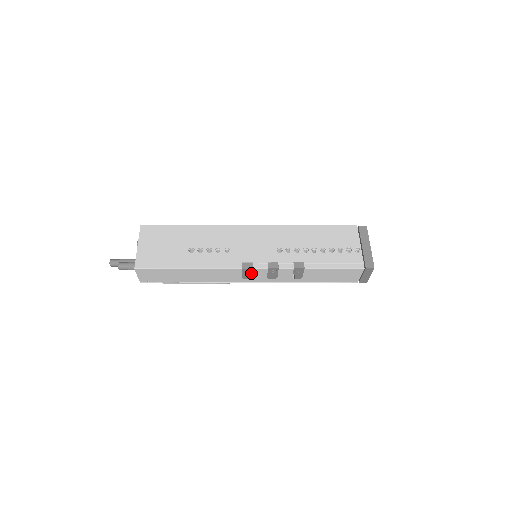
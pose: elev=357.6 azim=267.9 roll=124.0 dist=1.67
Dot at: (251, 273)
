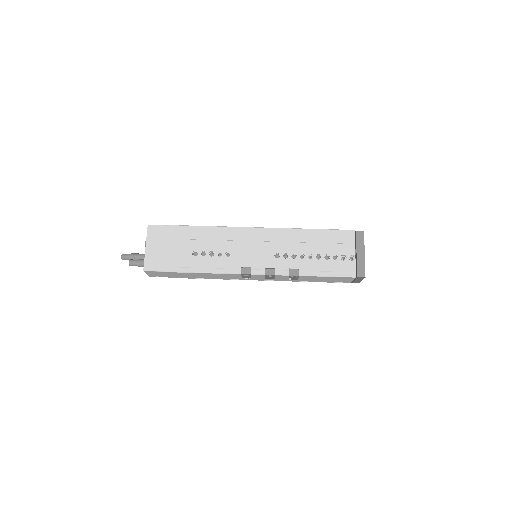
Dot at: (250, 276)
